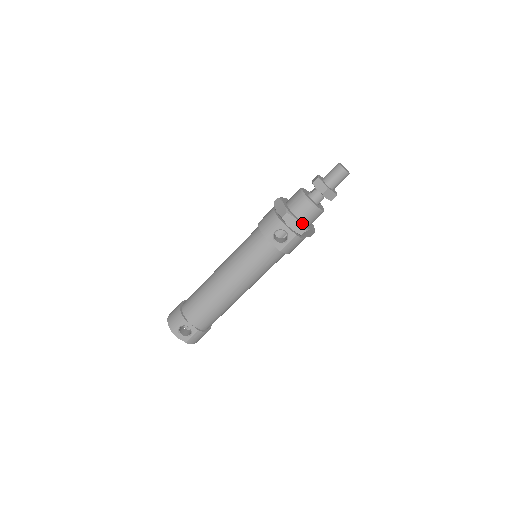
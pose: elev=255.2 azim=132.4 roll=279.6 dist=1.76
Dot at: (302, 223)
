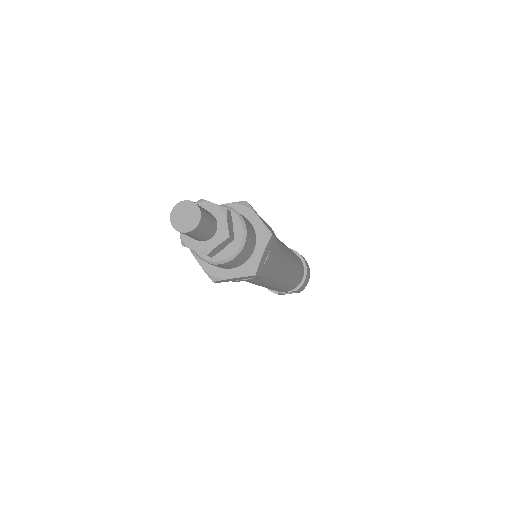
Dot at: (241, 271)
